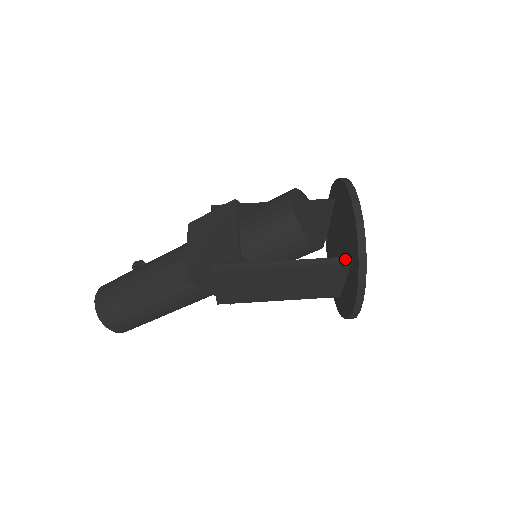
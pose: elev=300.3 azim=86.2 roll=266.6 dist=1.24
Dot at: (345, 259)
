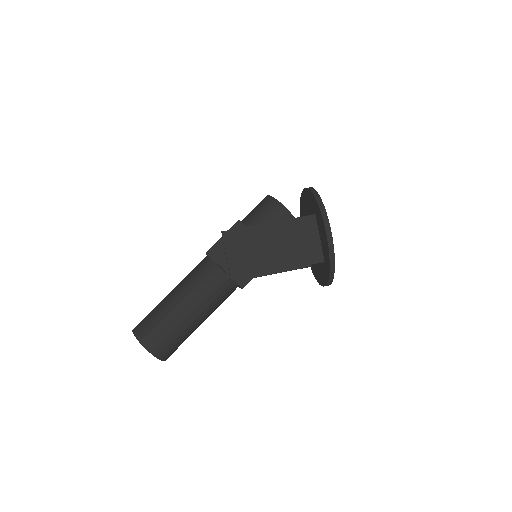
Dot at: (311, 215)
